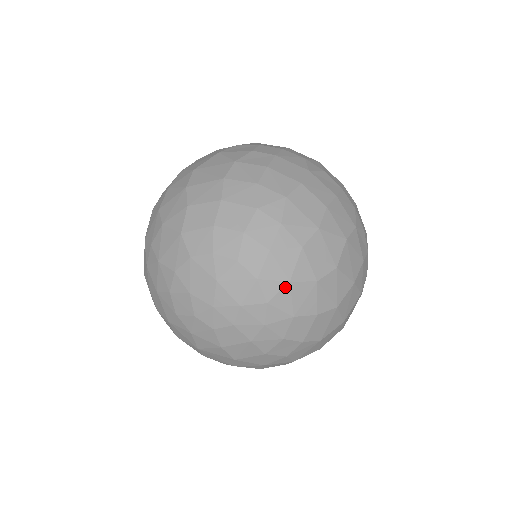
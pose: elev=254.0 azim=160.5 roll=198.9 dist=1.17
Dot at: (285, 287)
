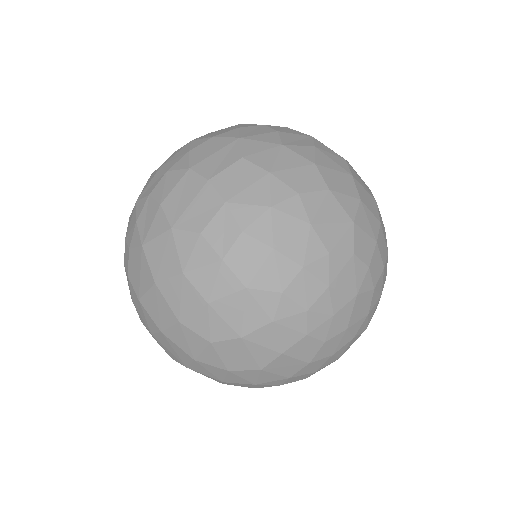
Dot at: (363, 331)
